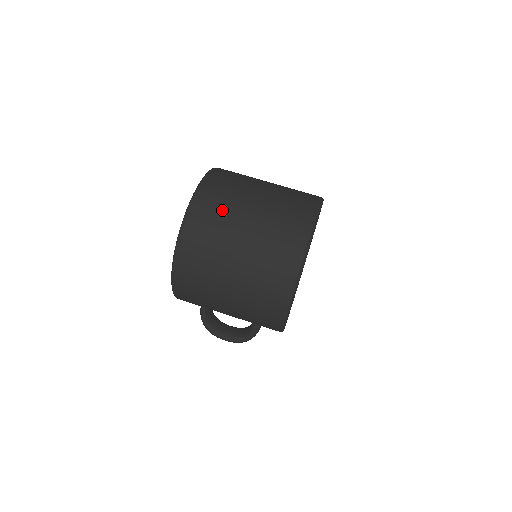
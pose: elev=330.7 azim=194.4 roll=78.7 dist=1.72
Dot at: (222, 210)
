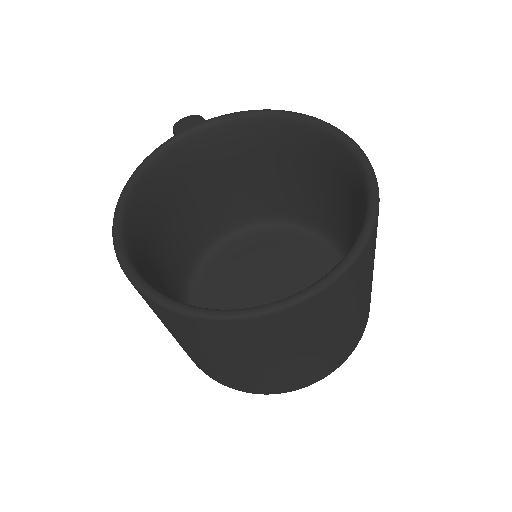
Dot at: (219, 345)
